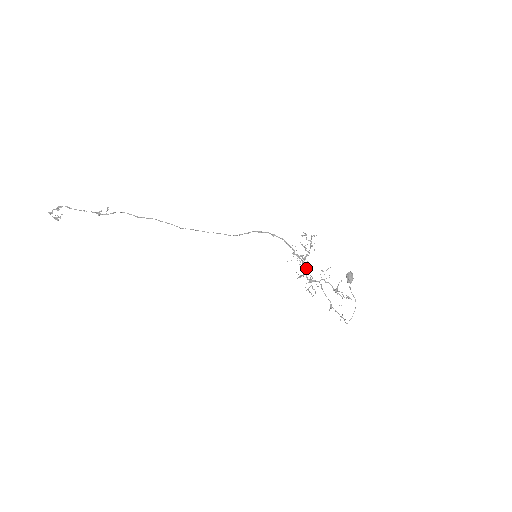
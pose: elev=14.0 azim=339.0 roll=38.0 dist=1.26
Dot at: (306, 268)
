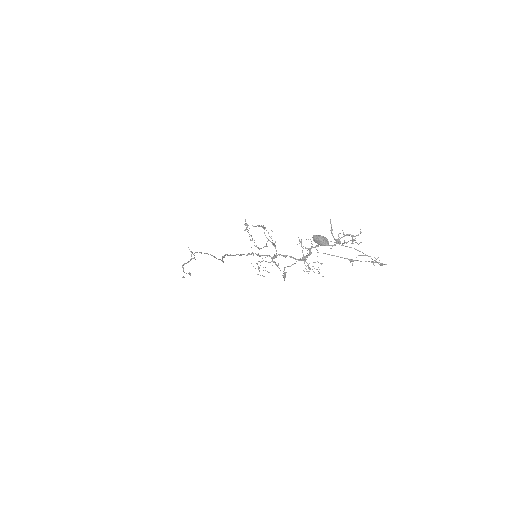
Dot at: (284, 256)
